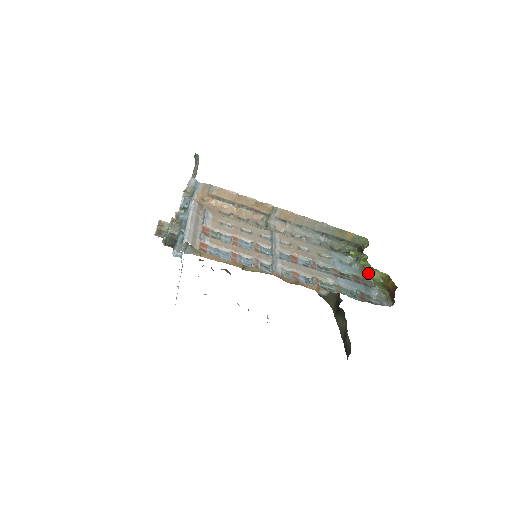
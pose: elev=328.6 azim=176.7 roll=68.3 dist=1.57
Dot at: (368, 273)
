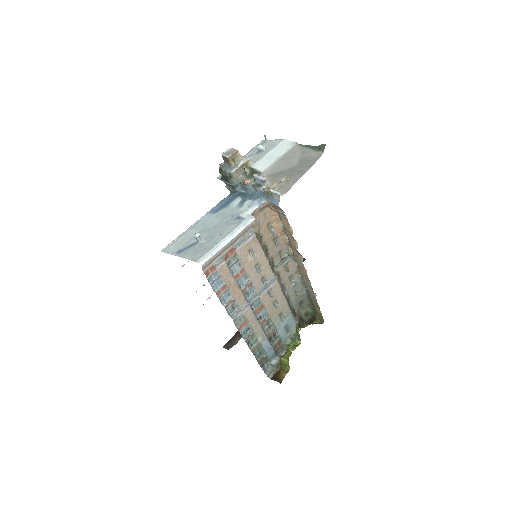
Dot at: occluded
